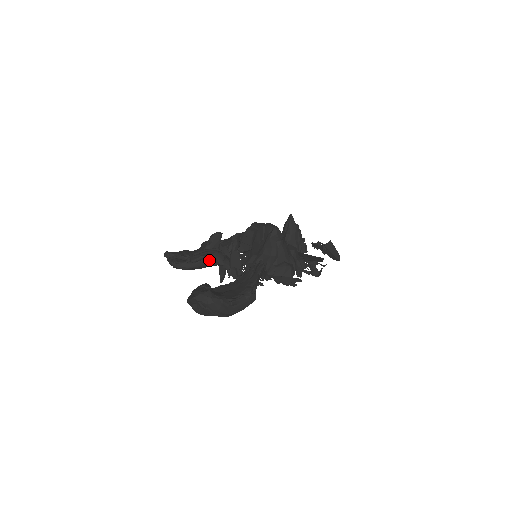
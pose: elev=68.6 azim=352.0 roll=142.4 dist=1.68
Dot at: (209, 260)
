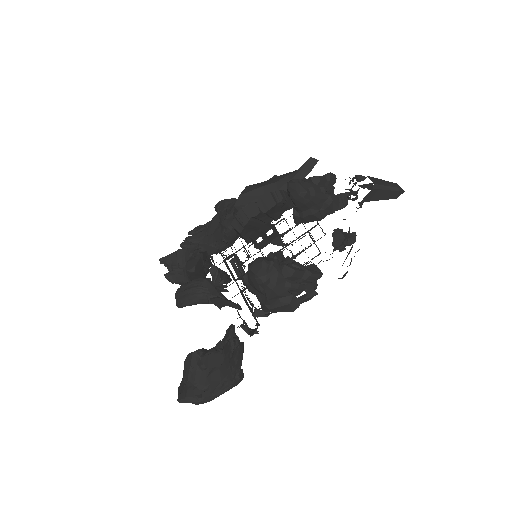
Dot at: occluded
